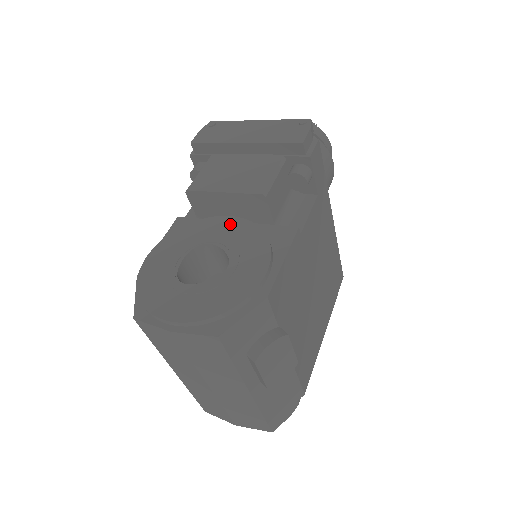
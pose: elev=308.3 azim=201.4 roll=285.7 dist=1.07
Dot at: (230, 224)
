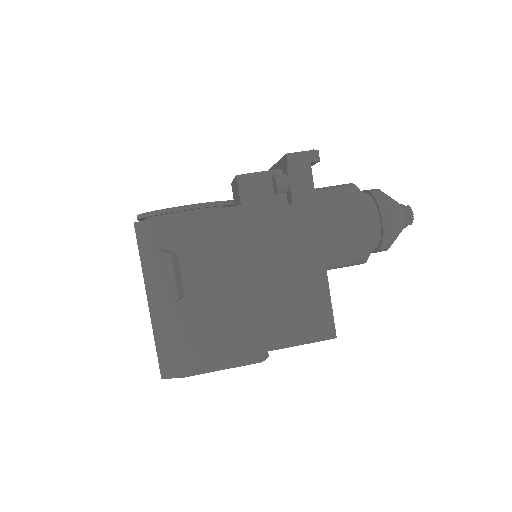
Dot at: occluded
